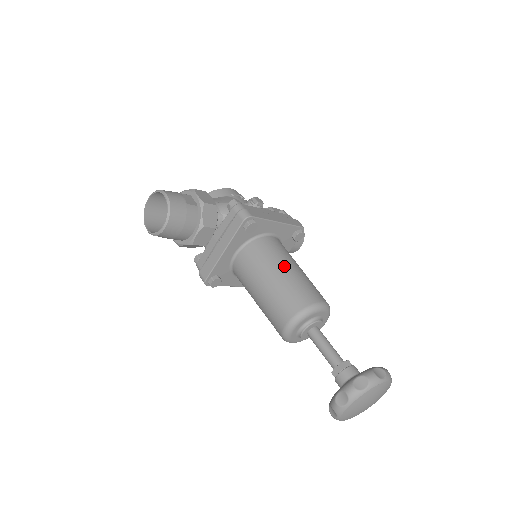
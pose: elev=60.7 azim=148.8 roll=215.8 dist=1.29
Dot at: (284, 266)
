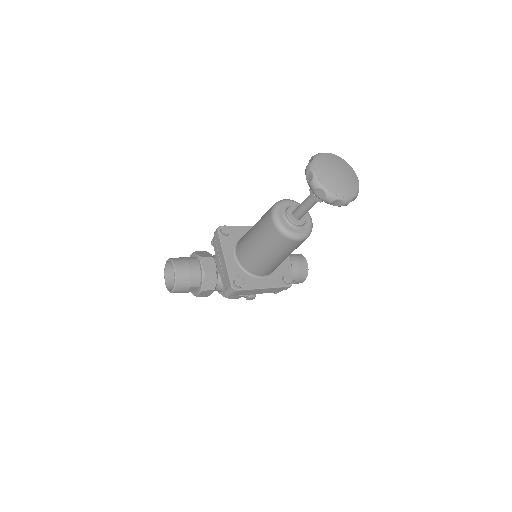
Dot at: occluded
